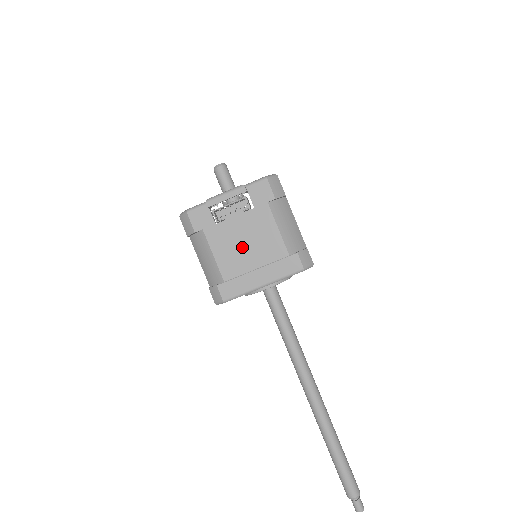
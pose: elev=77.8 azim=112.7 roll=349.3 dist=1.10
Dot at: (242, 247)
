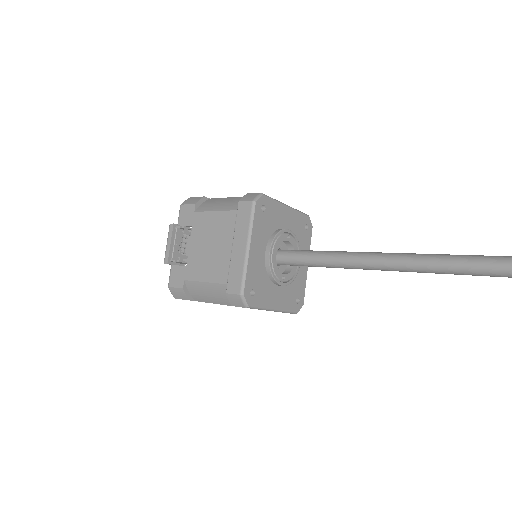
Dot at: (211, 252)
